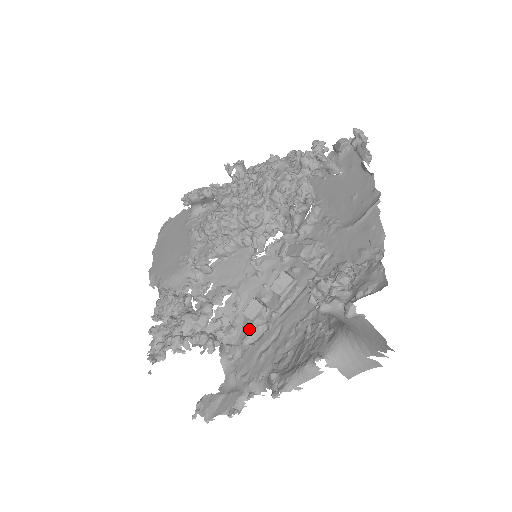
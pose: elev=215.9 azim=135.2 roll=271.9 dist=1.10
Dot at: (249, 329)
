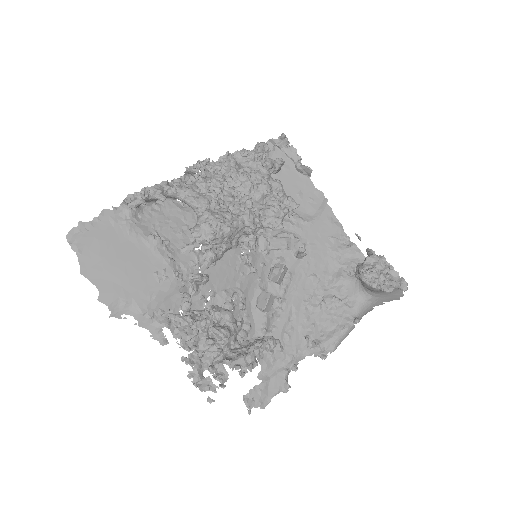
Dot at: (266, 320)
